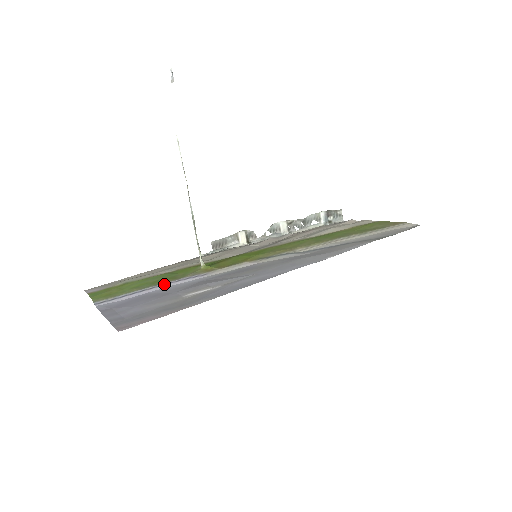
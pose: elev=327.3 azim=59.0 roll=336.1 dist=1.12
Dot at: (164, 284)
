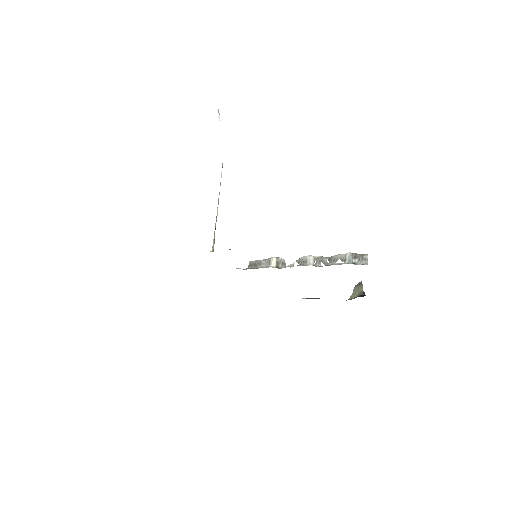
Dot at: occluded
